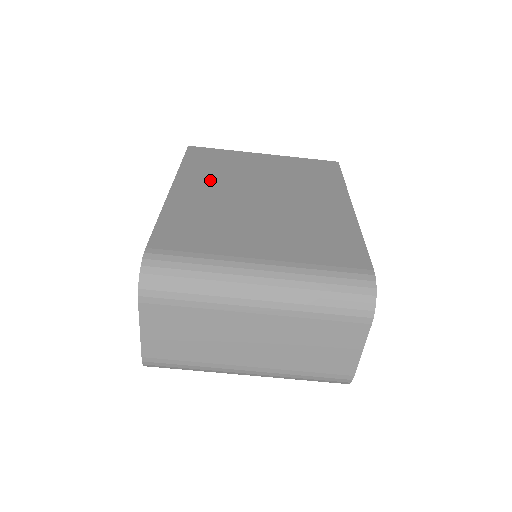
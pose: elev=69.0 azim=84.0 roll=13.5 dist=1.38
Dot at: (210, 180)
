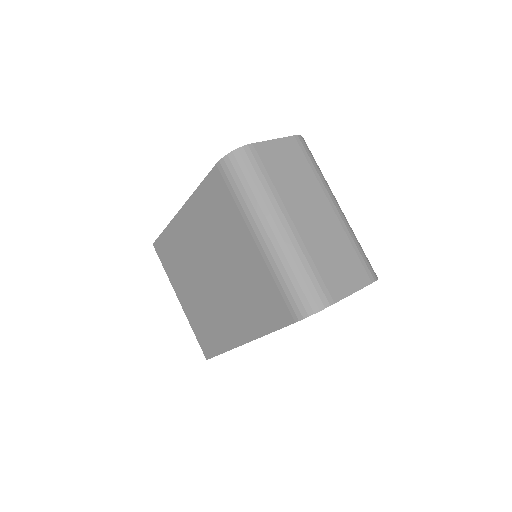
Dot at: occluded
